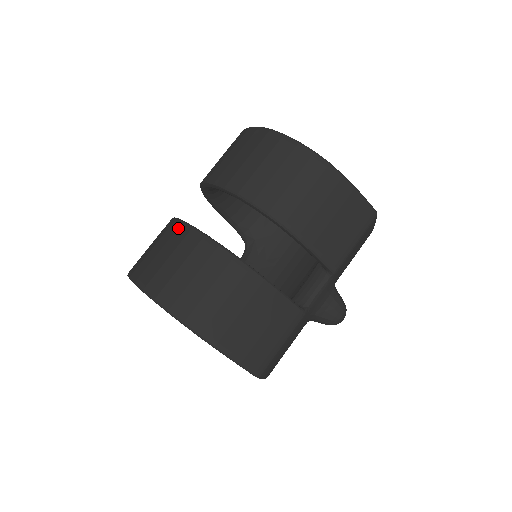
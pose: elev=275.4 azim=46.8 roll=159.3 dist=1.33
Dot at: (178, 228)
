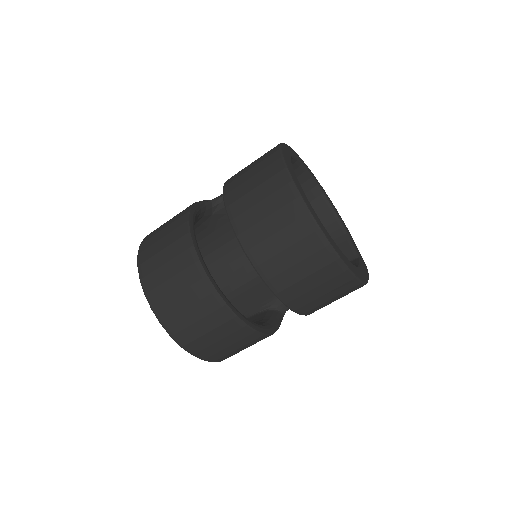
Dot at: (219, 309)
